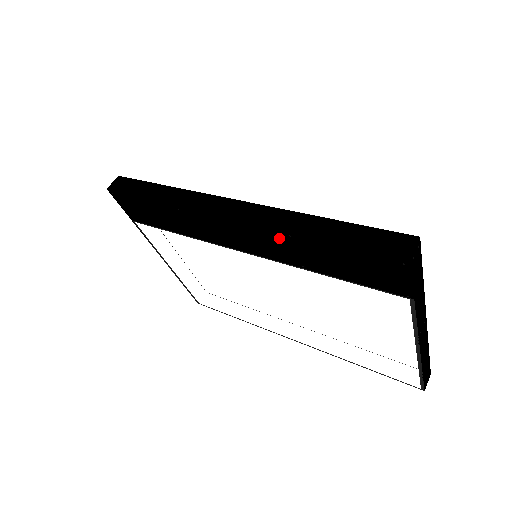
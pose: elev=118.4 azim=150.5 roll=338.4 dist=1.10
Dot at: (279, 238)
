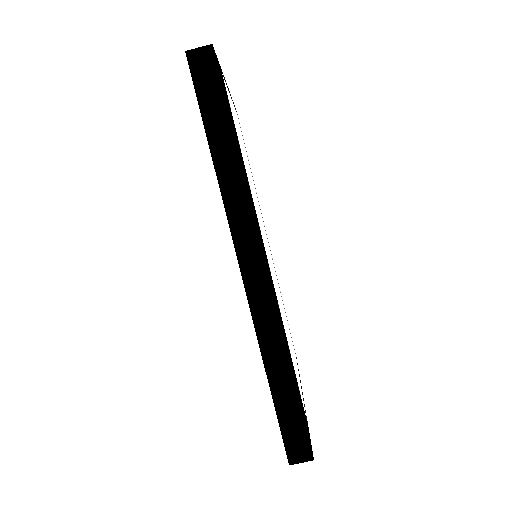
Dot at: occluded
